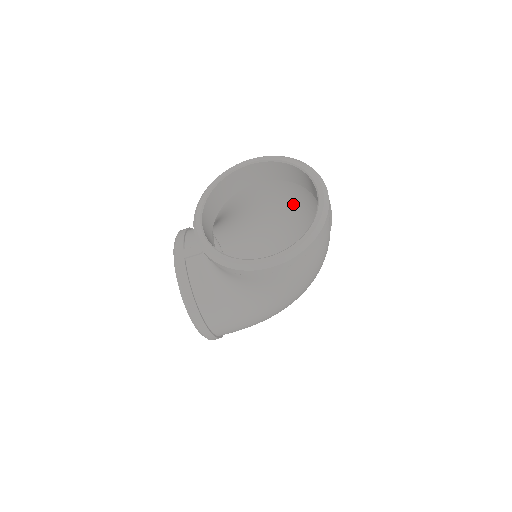
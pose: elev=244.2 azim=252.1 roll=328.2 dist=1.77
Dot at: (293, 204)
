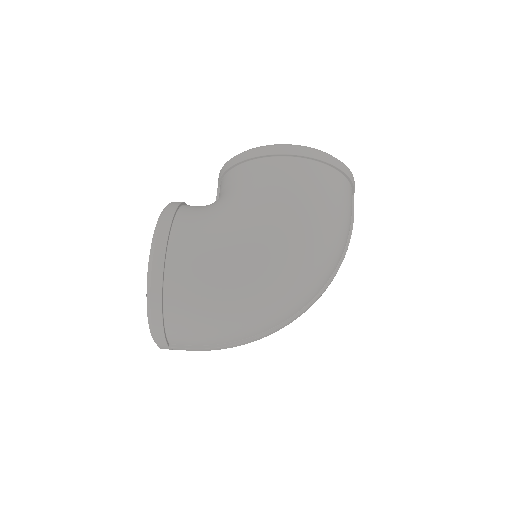
Dot at: occluded
